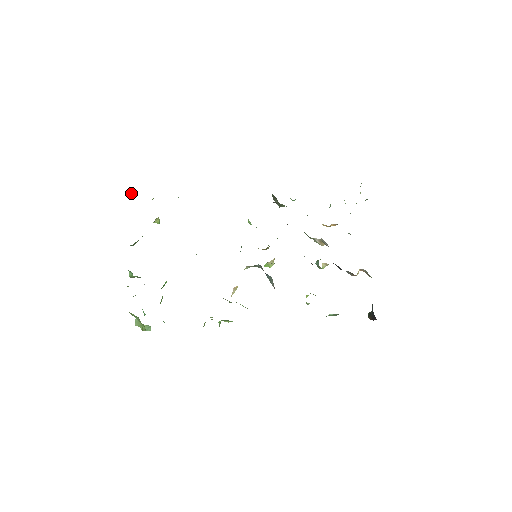
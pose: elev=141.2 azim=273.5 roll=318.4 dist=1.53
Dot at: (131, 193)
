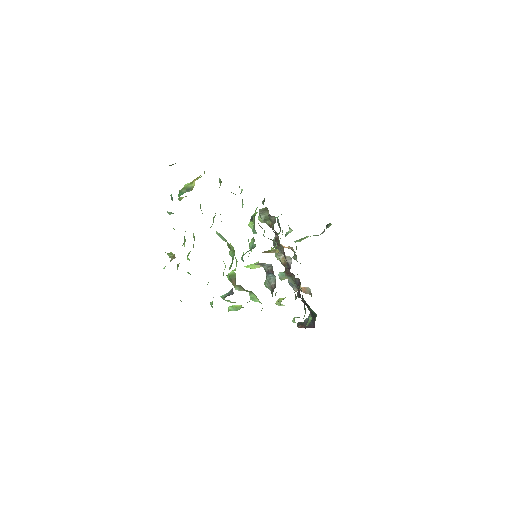
Dot at: (175, 163)
